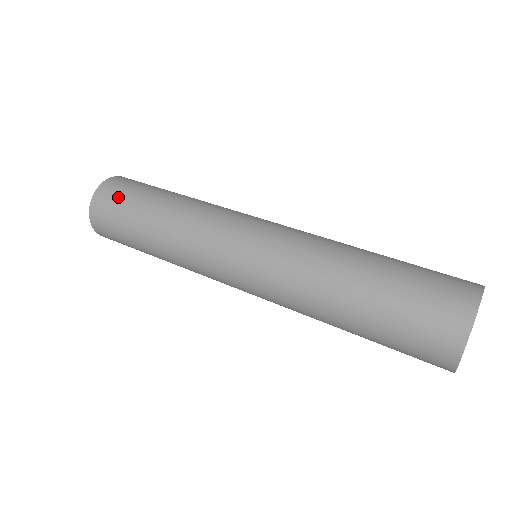
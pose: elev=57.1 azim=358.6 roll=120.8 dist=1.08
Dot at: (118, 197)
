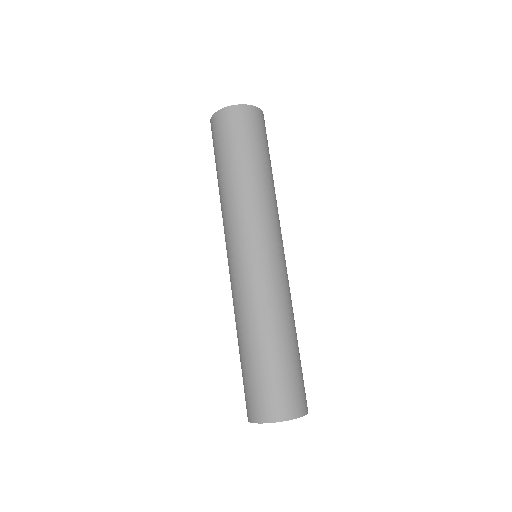
Dot at: (213, 142)
